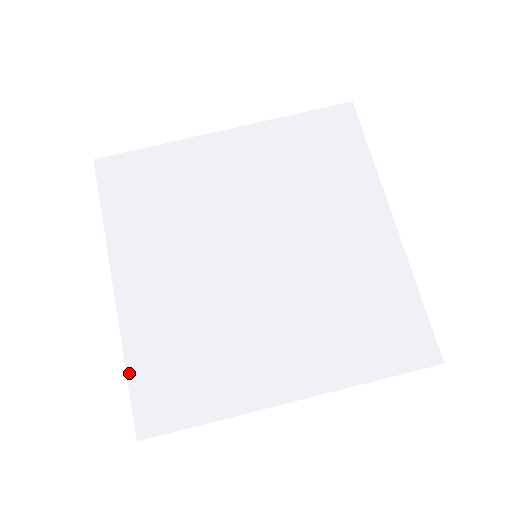
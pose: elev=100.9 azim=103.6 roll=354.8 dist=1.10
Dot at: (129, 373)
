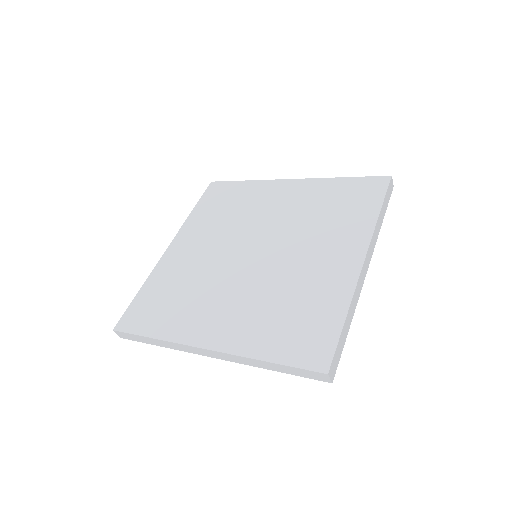
Dot at: (272, 360)
